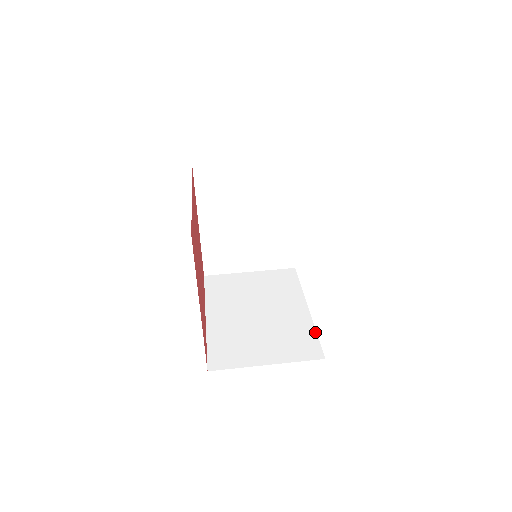
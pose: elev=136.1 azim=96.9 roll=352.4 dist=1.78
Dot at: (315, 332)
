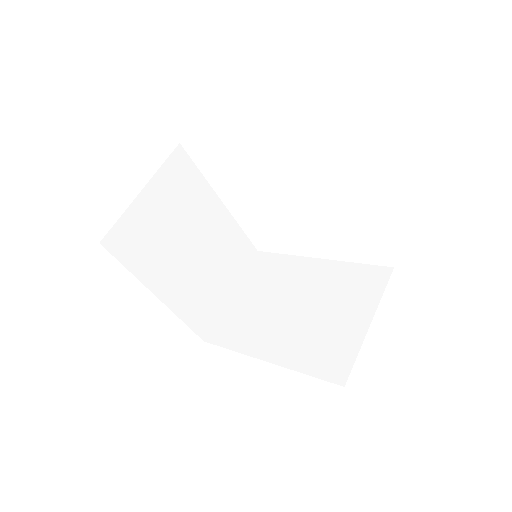
Dot at: (354, 264)
